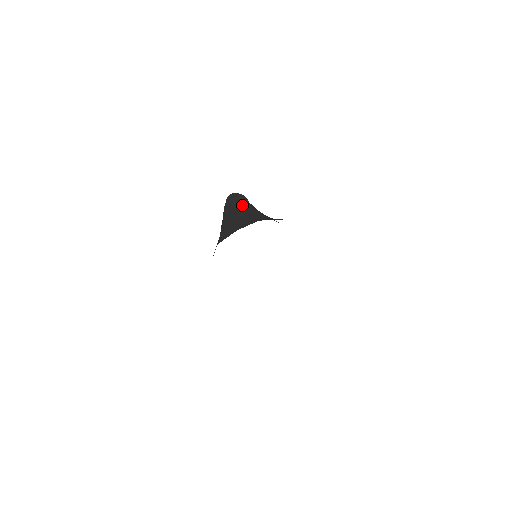
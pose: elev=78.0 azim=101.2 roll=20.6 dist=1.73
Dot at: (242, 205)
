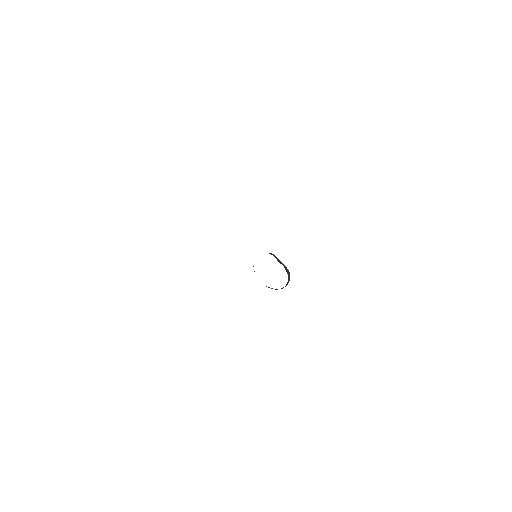
Dot at: occluded
